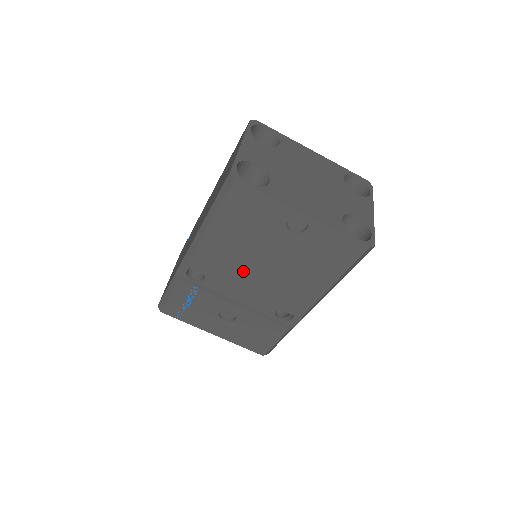
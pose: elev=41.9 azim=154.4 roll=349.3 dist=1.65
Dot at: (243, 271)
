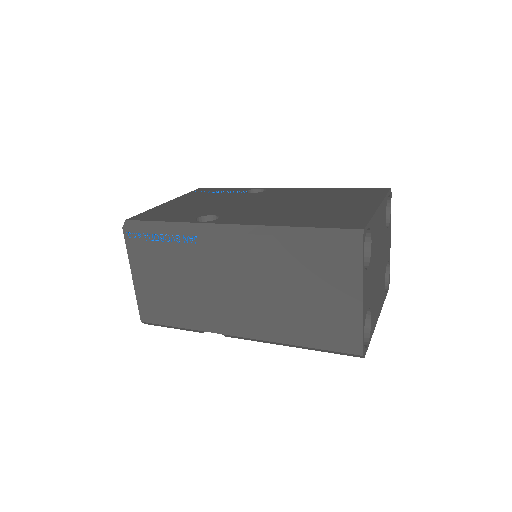
Dot at: occluded
